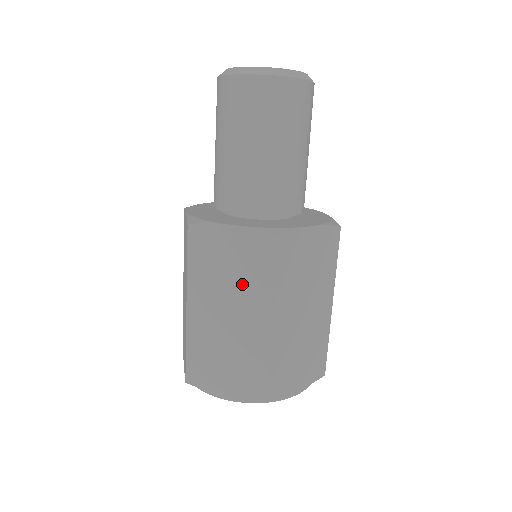
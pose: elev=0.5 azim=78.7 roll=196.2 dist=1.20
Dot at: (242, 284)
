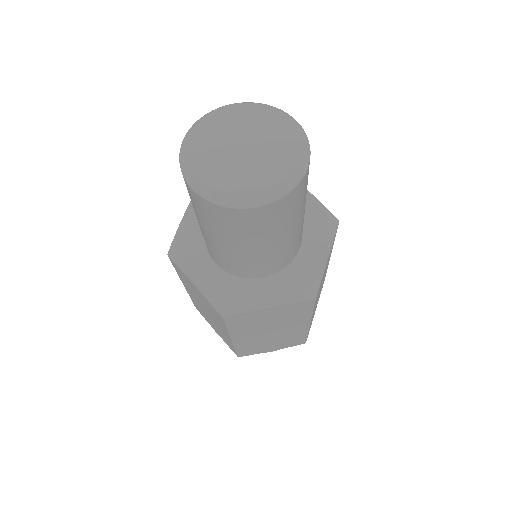
Dot at: (210, 311)
